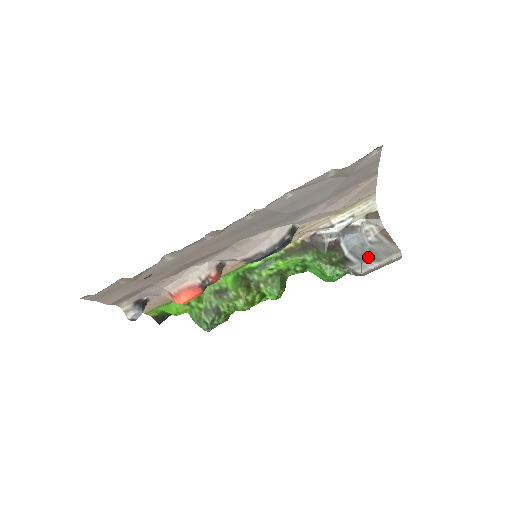
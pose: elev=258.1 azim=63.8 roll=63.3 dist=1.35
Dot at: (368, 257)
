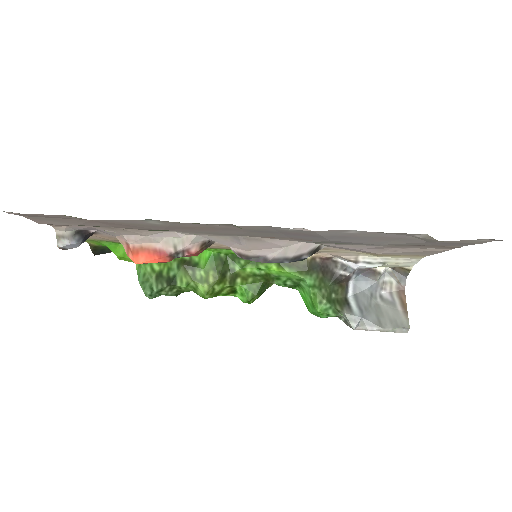
Dot at: (371, 314)
